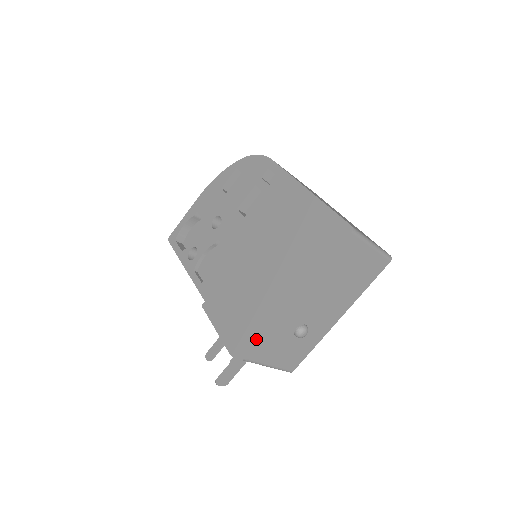
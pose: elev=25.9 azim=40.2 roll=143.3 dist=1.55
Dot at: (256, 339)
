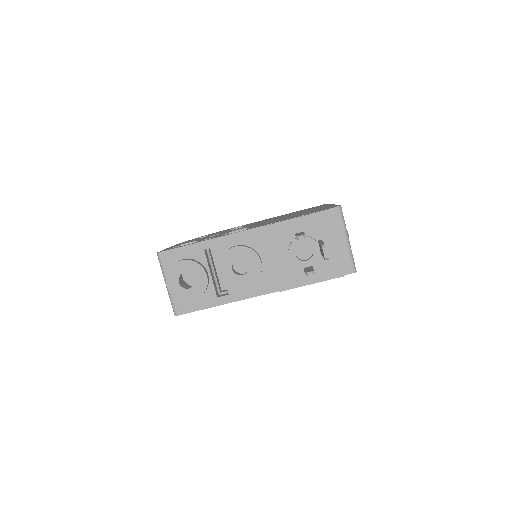
Dot at: occluded
